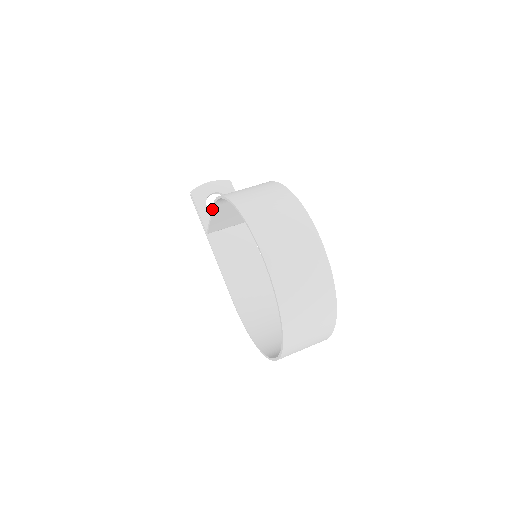
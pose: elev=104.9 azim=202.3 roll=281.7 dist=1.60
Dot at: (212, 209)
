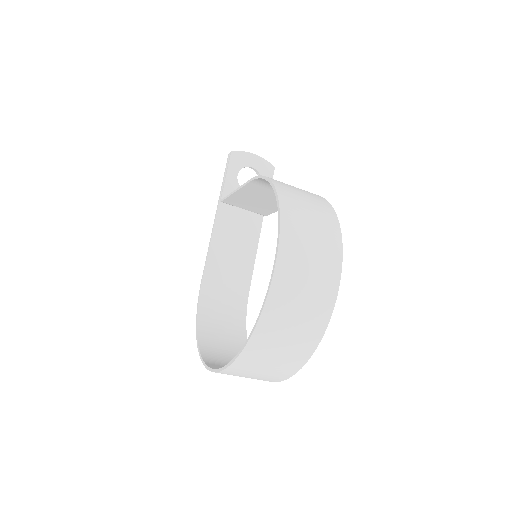
Dot at: (246, 183)
